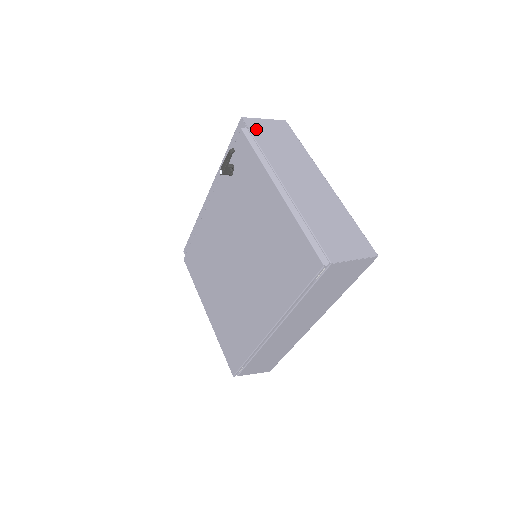
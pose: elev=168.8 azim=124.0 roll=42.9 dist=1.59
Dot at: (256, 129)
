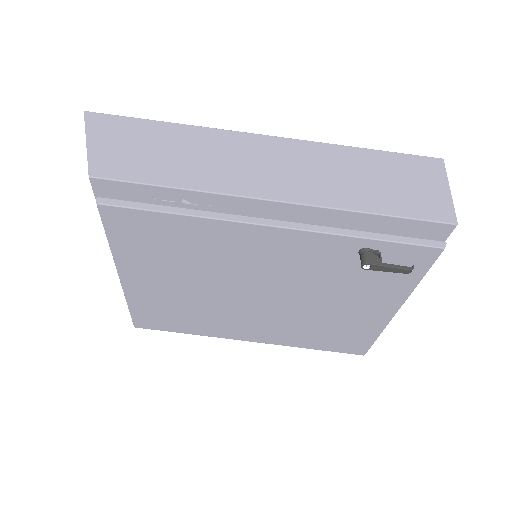
Dot at: occluded
